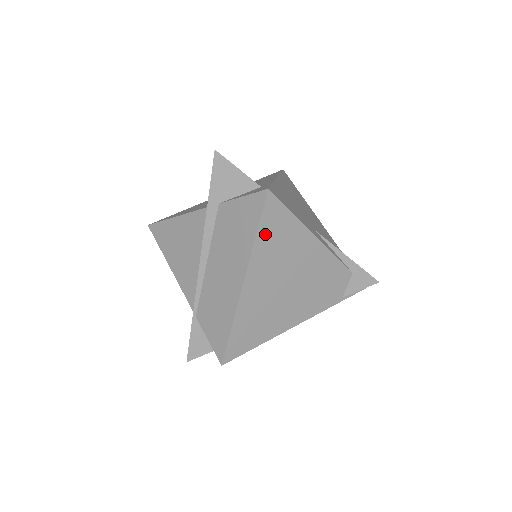
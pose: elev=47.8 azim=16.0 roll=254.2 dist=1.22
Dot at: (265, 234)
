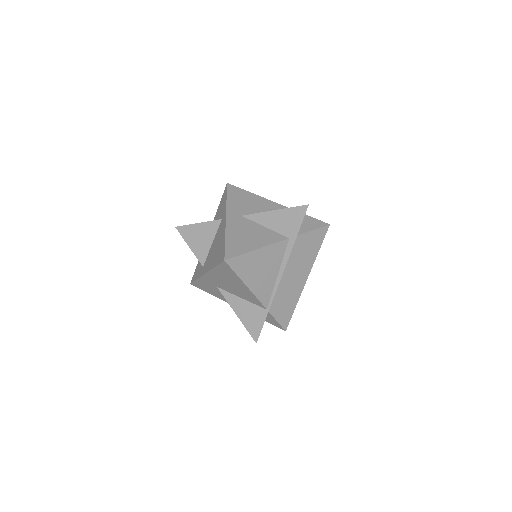
Dot at: occluded
